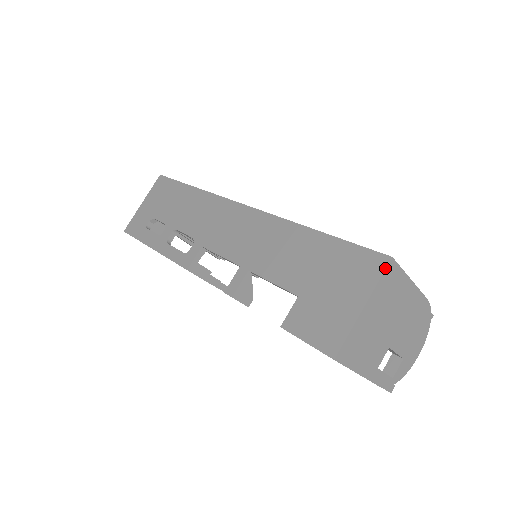
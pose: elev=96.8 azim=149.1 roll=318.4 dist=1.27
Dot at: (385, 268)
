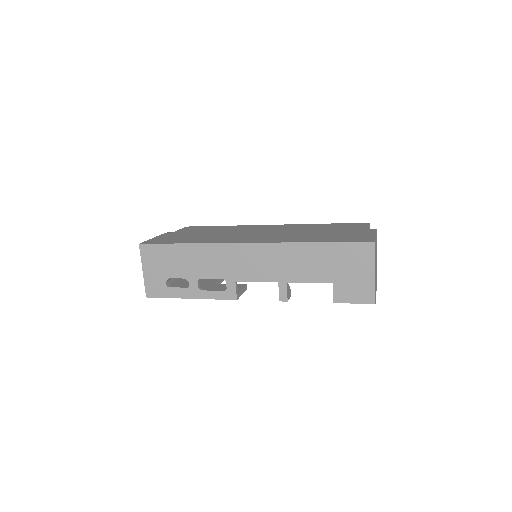
Dot at: occluded
